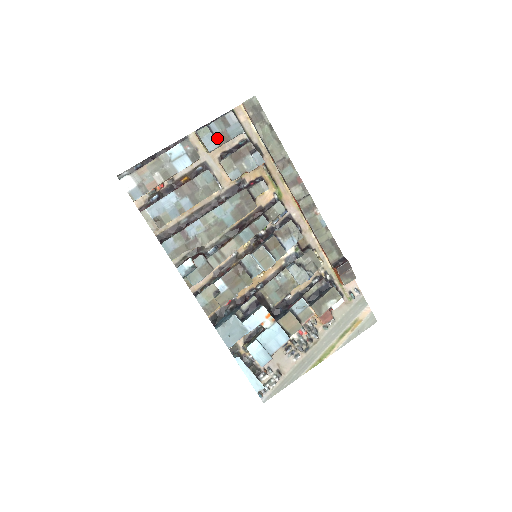
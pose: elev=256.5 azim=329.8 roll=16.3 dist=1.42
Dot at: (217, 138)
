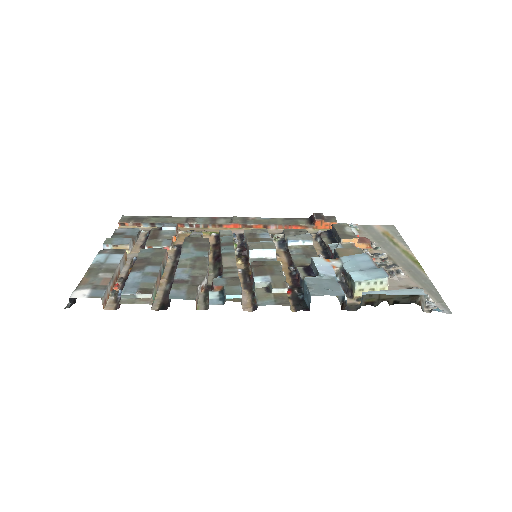
Dot at: occluded
